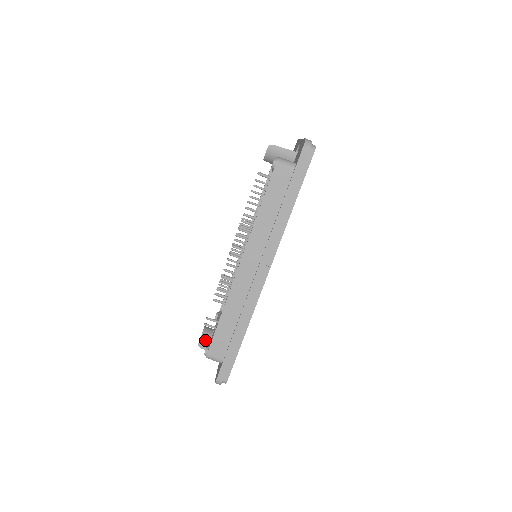
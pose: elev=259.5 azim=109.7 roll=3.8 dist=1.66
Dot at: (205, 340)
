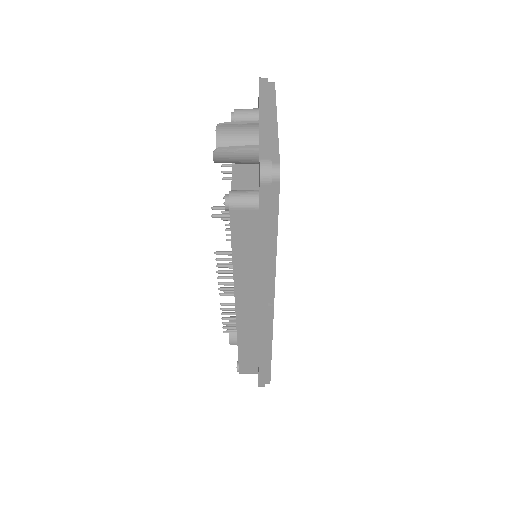
Dot at: (234, 338)
